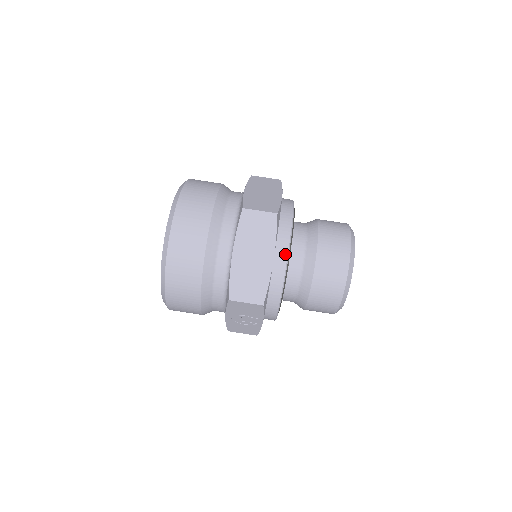
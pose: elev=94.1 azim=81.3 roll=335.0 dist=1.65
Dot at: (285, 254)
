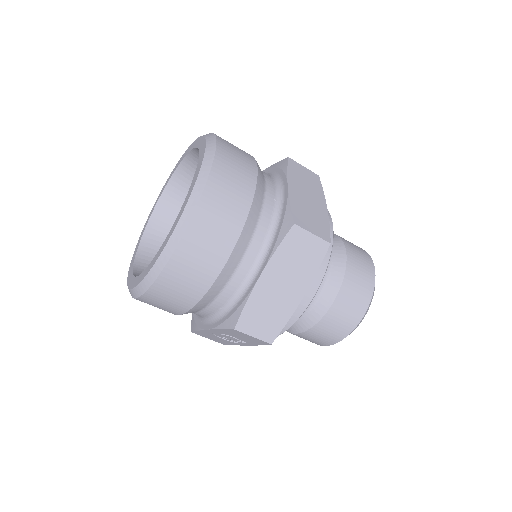
Dot at: (315, 289)
